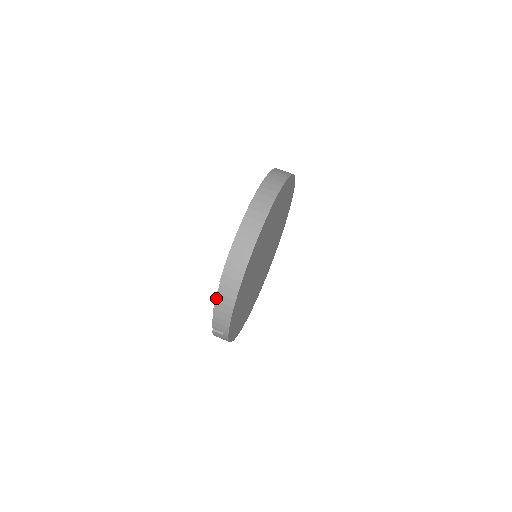
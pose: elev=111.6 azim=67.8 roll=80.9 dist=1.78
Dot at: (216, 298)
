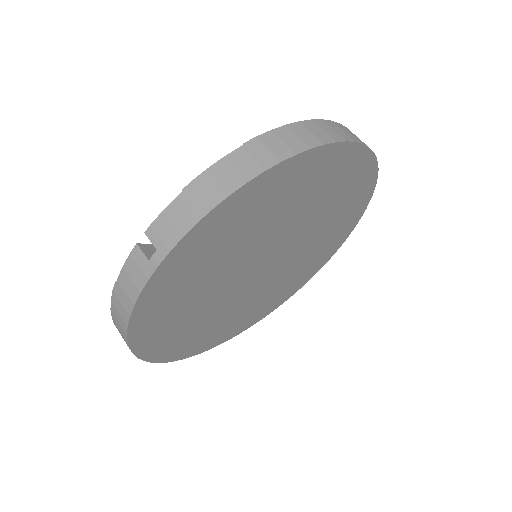
Dot at: (214, 164)
